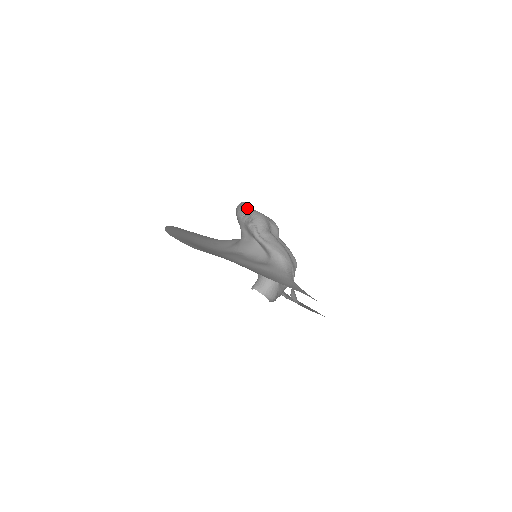
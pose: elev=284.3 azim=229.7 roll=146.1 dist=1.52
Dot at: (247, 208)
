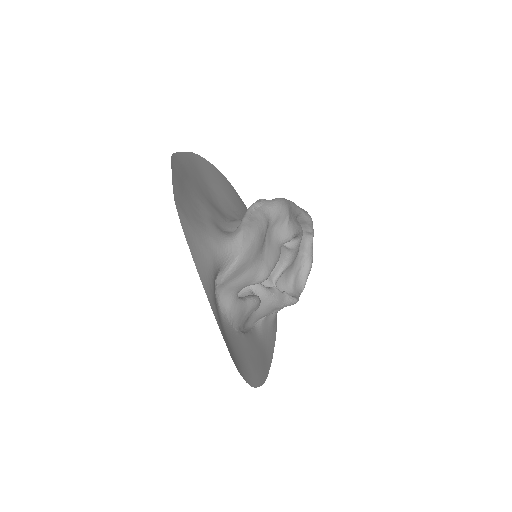
Dot at: occluded
